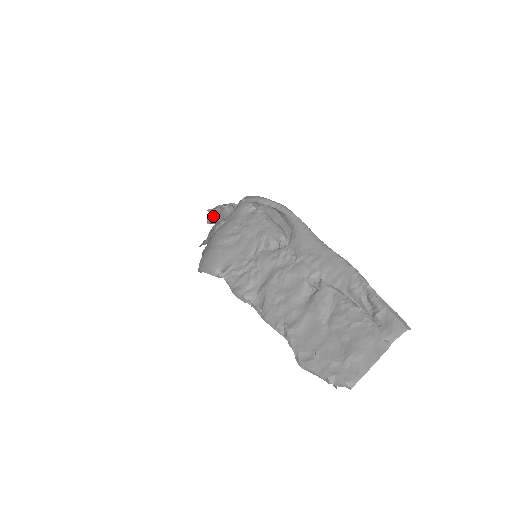
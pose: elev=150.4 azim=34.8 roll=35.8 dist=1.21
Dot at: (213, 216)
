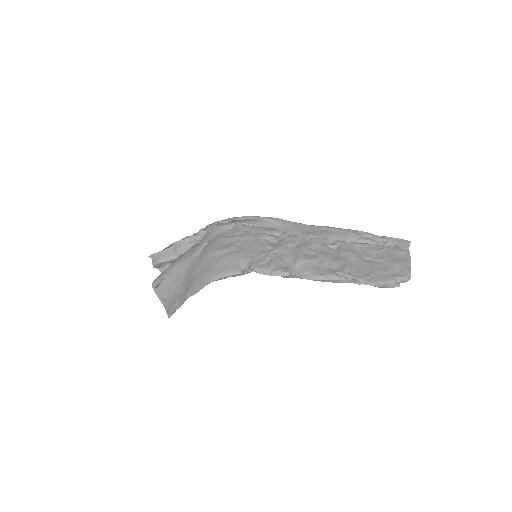
Dot at: (163, 257)
